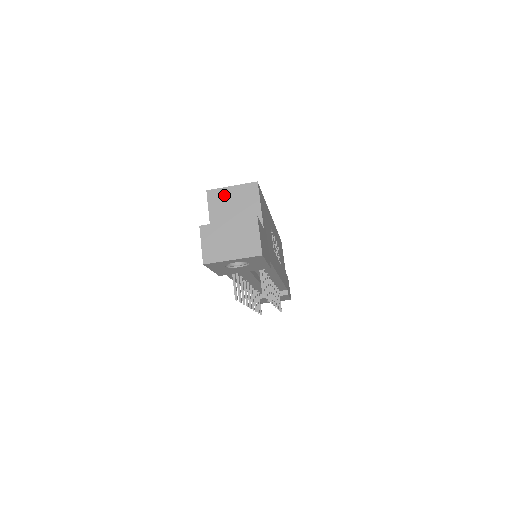
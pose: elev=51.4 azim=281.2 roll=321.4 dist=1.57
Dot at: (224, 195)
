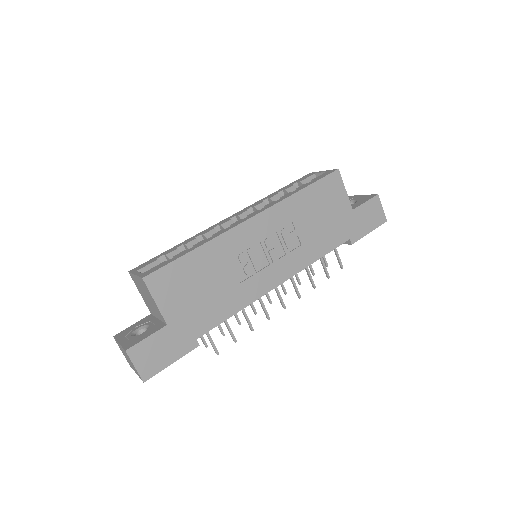
Dot at: (136, 281)
